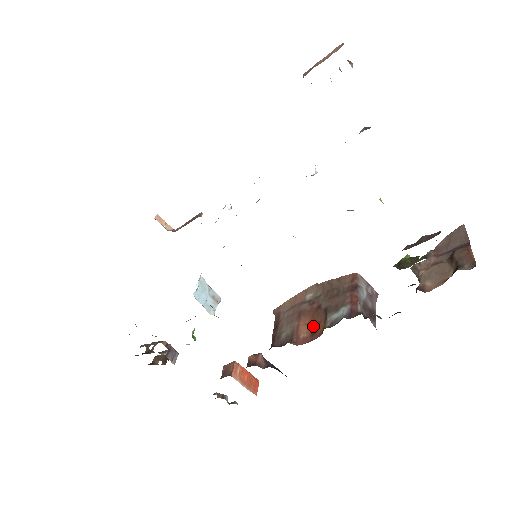
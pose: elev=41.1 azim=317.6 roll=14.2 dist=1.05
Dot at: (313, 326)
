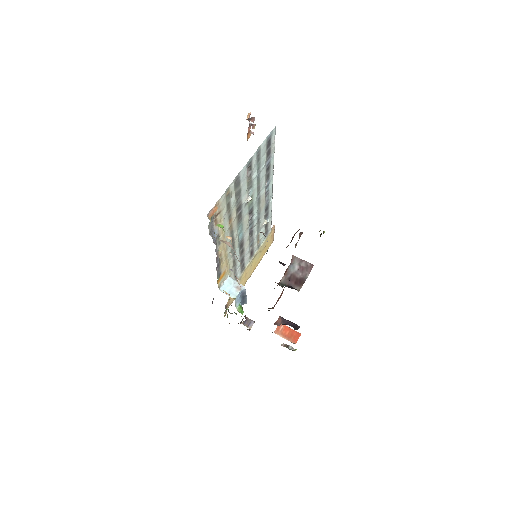
Dot at: occluded
